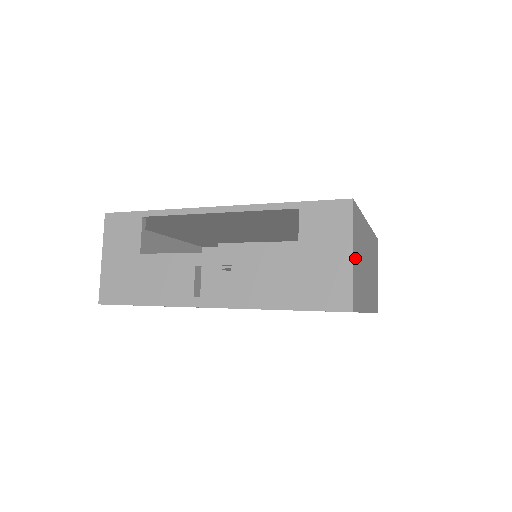
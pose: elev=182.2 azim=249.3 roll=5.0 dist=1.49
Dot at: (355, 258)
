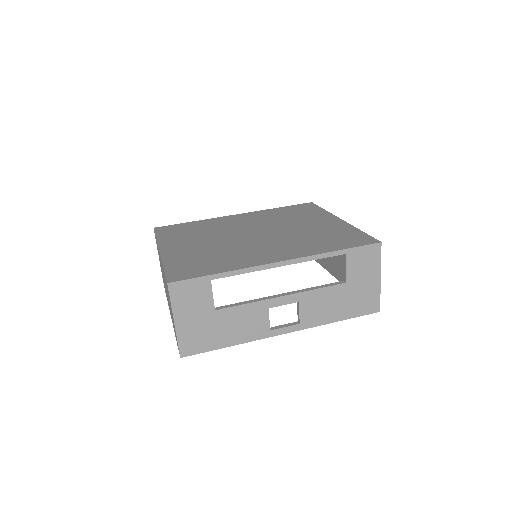
Dot at: occluded
